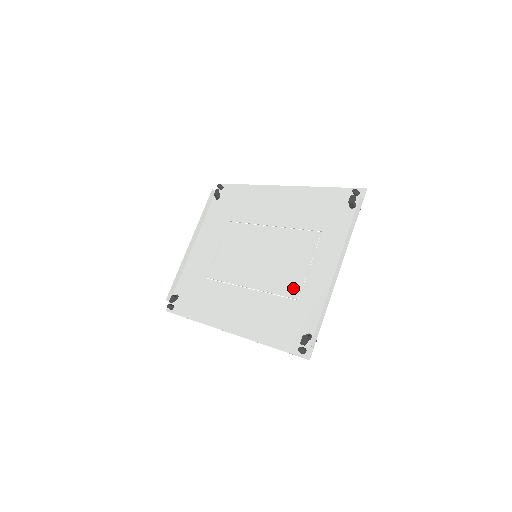
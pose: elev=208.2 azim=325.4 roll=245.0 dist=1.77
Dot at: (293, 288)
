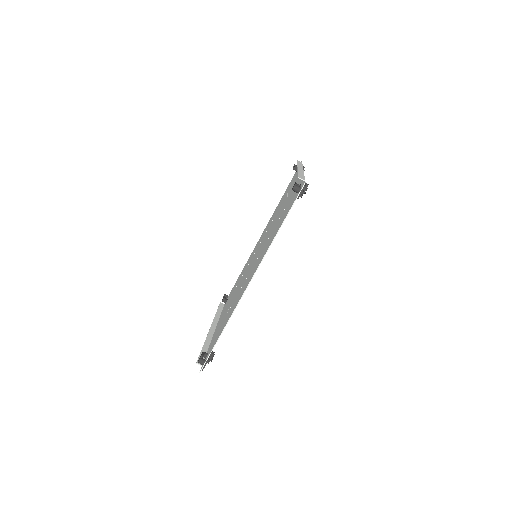
Dot at: occluded
